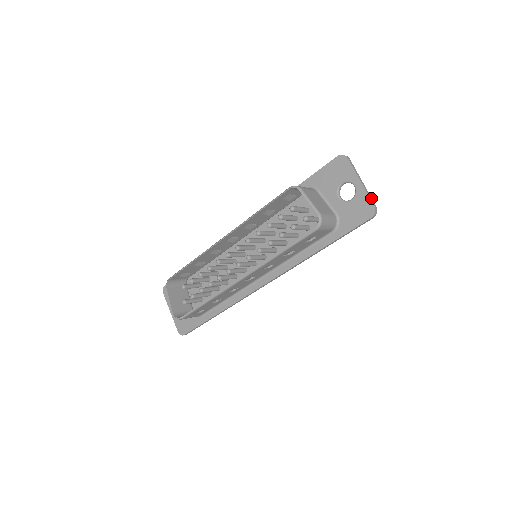
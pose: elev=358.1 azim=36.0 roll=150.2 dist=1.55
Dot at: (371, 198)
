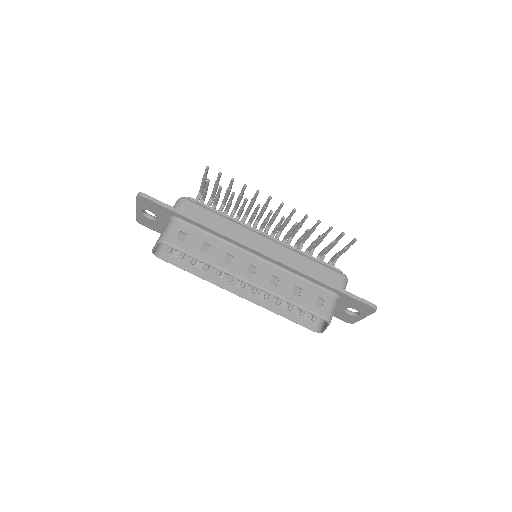
Dot at: (358, 320)
